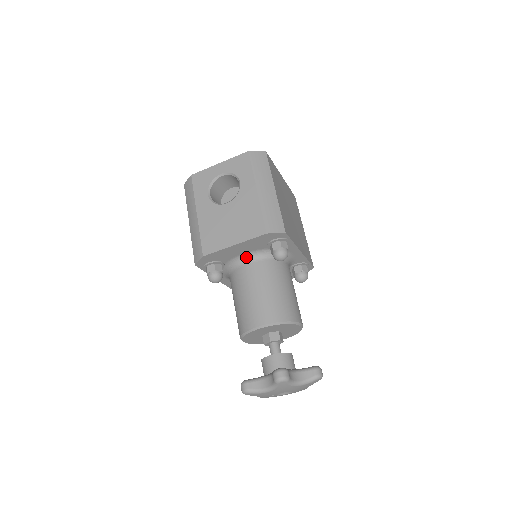
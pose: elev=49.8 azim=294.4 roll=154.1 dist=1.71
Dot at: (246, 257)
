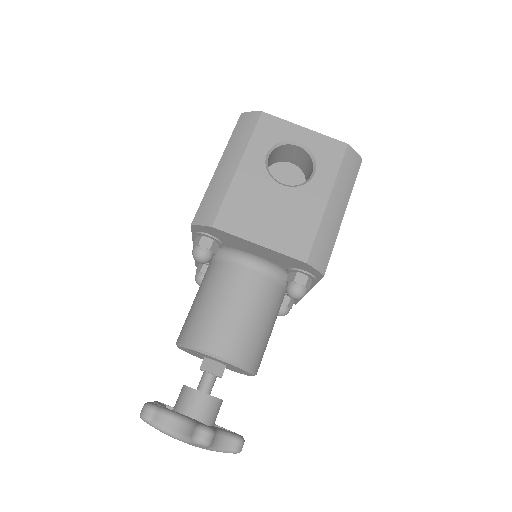
Dot at: (254, 260)
